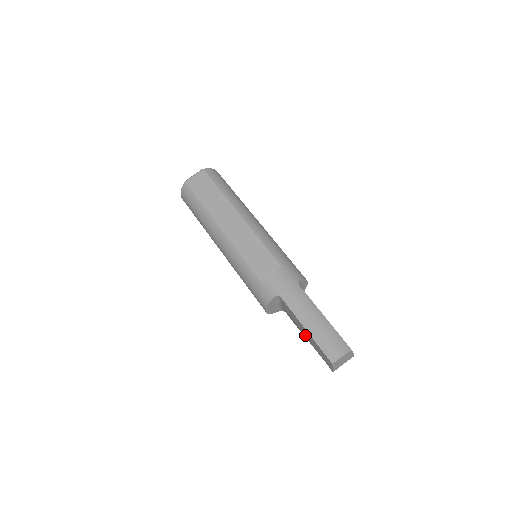
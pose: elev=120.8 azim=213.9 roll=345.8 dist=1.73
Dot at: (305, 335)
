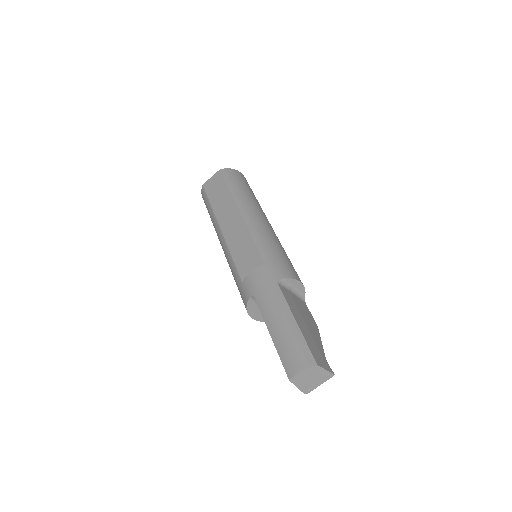
Dot at: occluded
